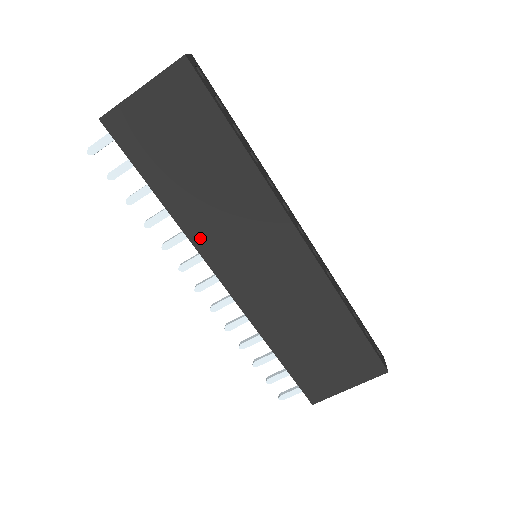
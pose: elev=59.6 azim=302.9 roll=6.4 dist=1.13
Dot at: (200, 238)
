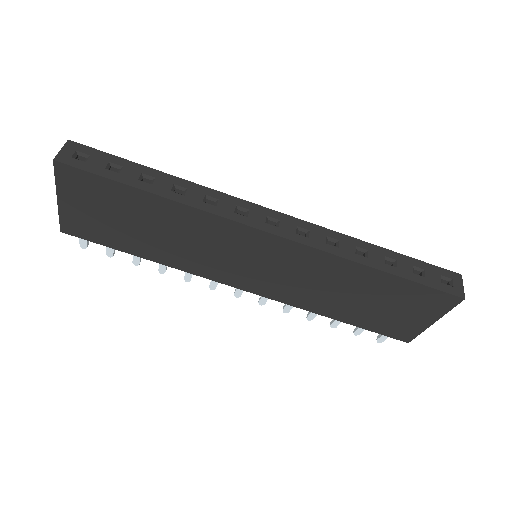
Dot at: (198, 270)
